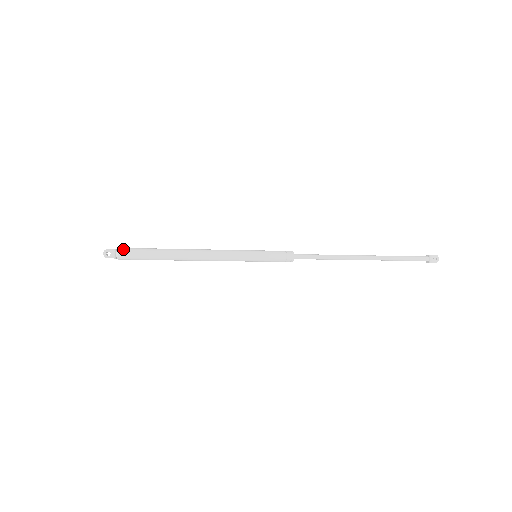
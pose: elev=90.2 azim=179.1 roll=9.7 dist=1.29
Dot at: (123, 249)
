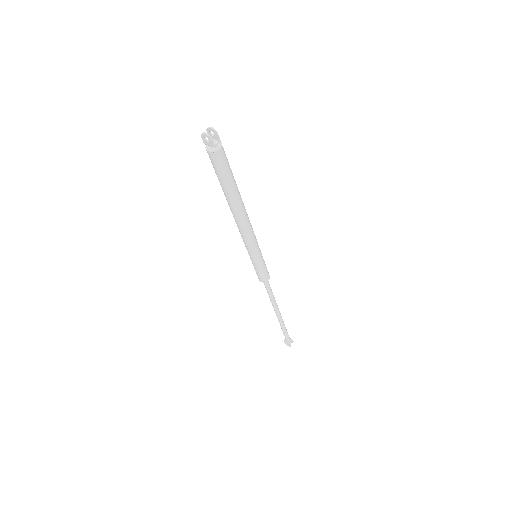
Dot at: occluded
